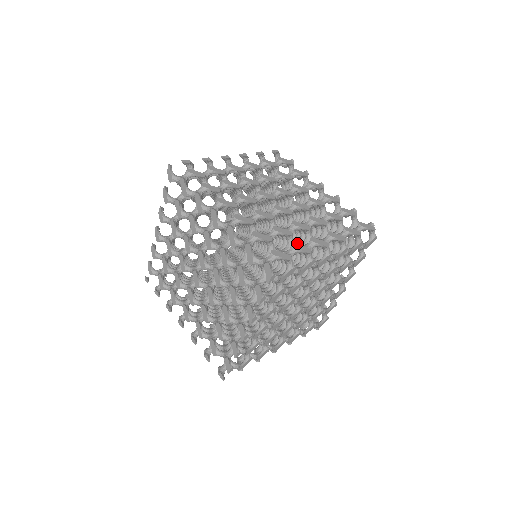
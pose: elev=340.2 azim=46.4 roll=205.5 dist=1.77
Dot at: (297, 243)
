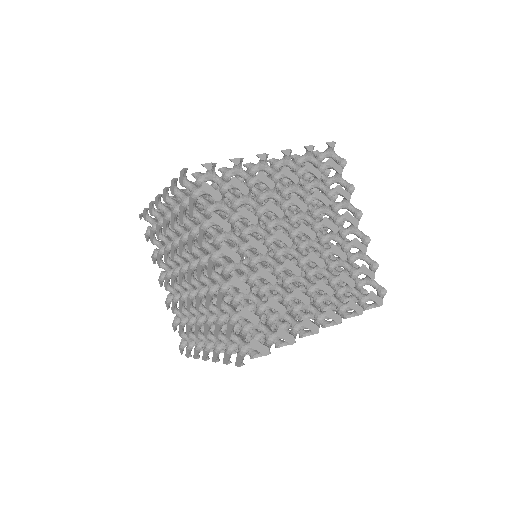
Dot at: occluded
